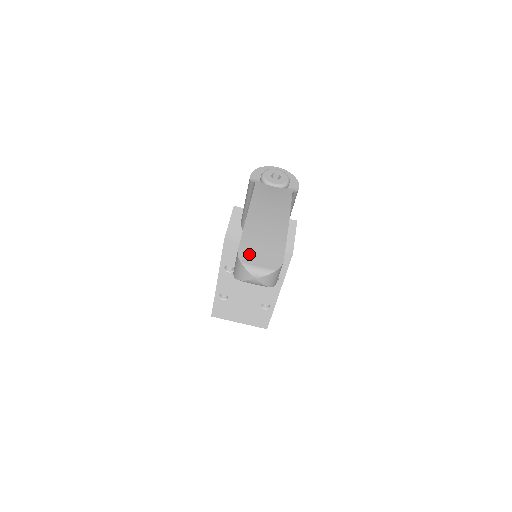
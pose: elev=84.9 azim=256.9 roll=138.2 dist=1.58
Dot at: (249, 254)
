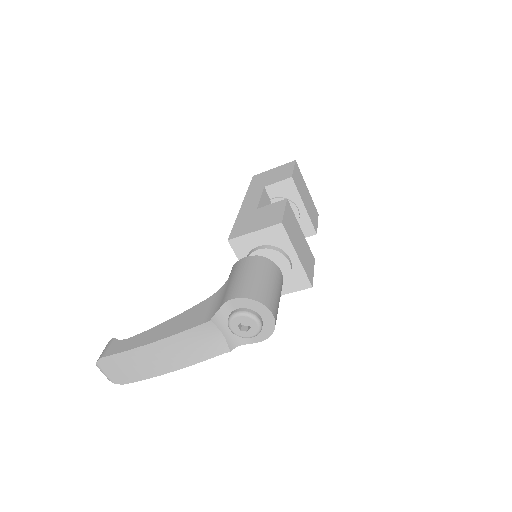
Dot at: (108, 364)
